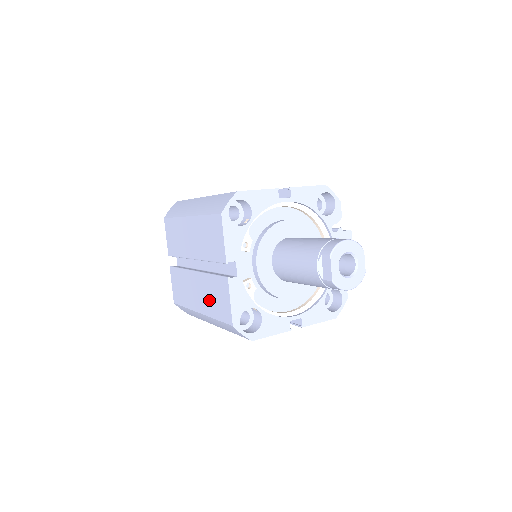
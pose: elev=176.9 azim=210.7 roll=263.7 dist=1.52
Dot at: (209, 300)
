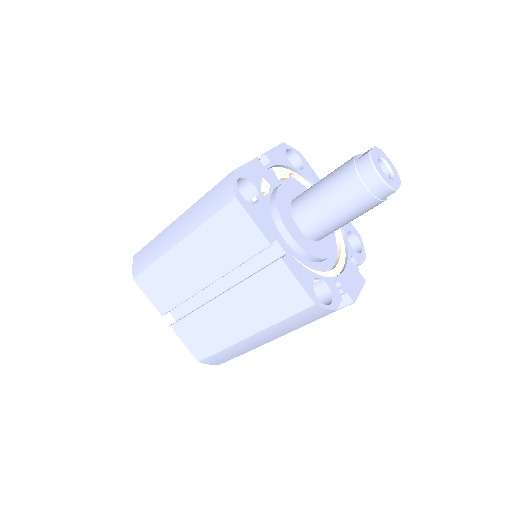
Dot at: occluded
